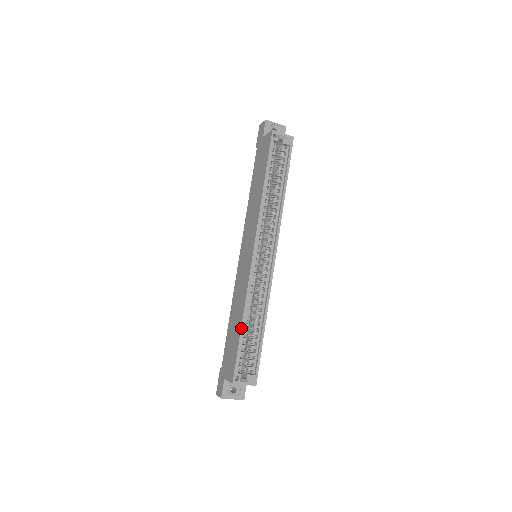
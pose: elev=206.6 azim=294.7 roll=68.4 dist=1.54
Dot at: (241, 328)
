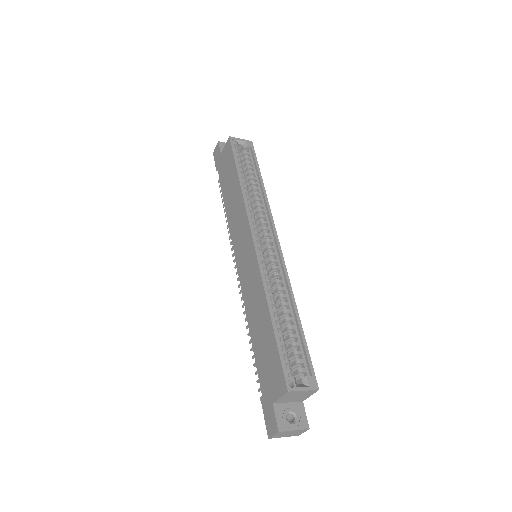
Dot at: (271, 320)
